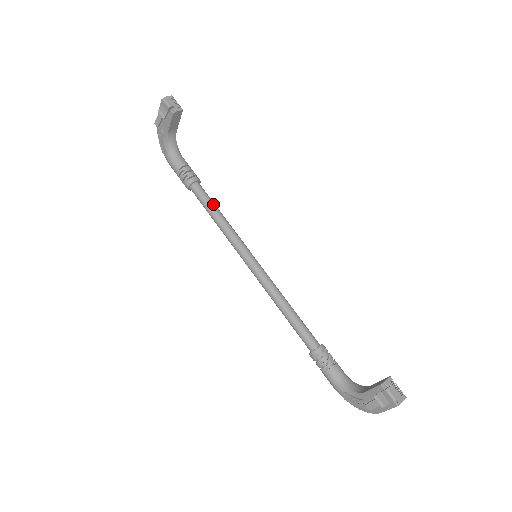
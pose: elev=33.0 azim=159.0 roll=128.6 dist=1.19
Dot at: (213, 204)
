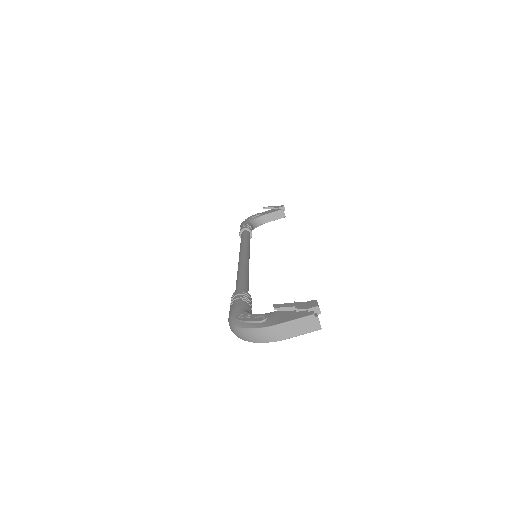
Dot at: occluded
